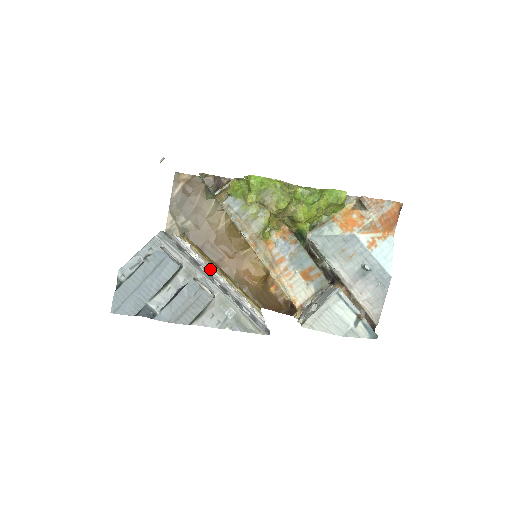
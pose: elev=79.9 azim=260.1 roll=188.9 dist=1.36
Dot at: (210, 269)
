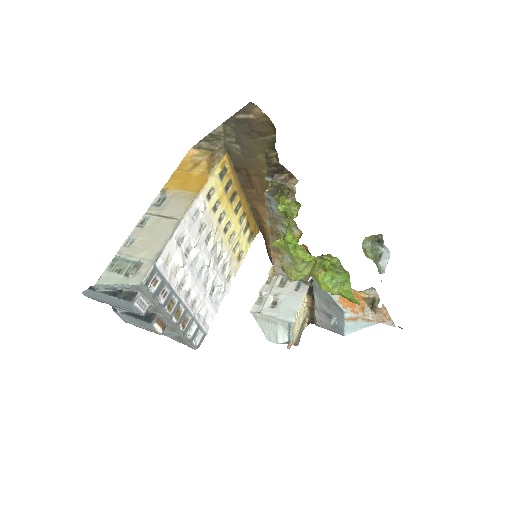
Dot at: (202, 255)
